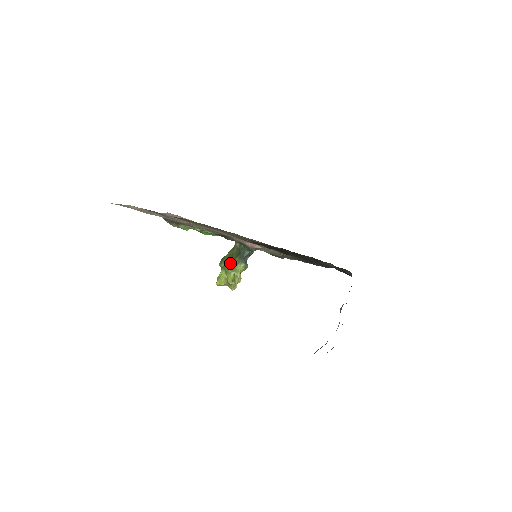
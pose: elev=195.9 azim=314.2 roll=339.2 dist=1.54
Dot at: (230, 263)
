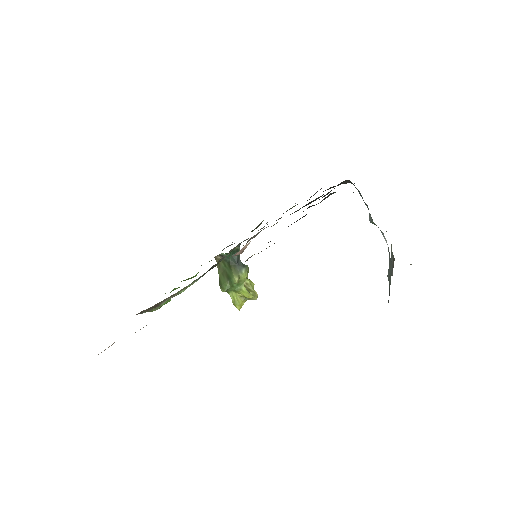
Dot at: (231, 281)
